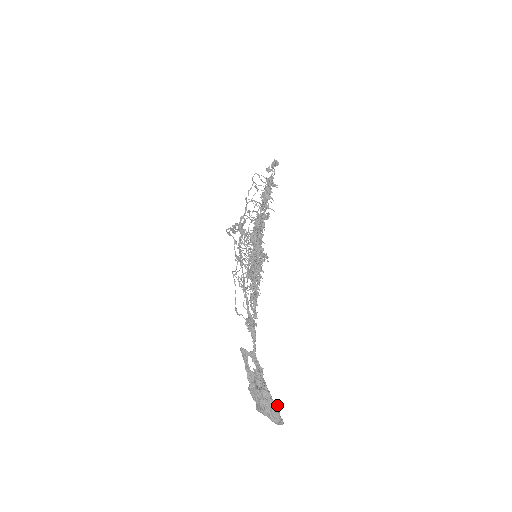
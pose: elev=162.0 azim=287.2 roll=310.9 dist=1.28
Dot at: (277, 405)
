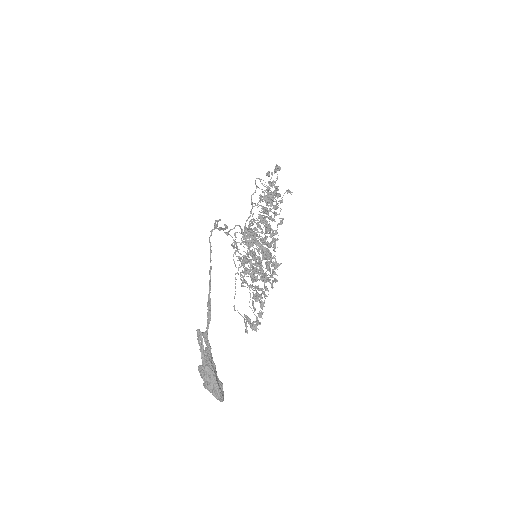
Dot at: (221, 383)
